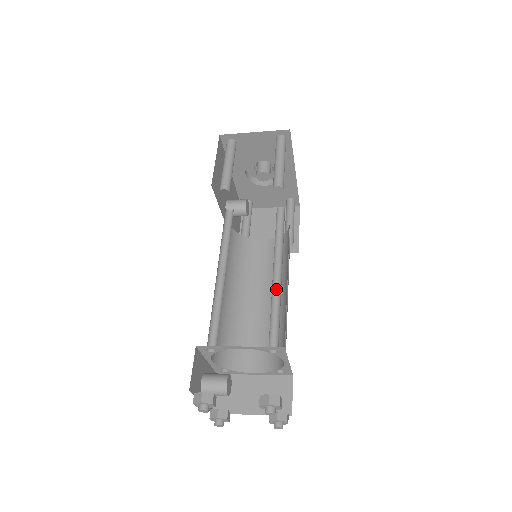
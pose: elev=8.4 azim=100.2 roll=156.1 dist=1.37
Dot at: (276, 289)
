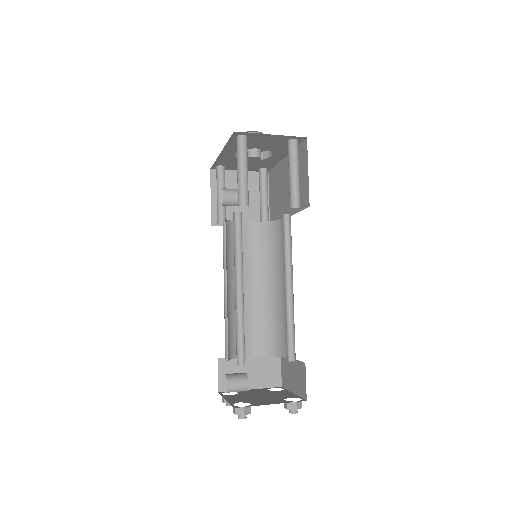
Dot at: (287, 302)
